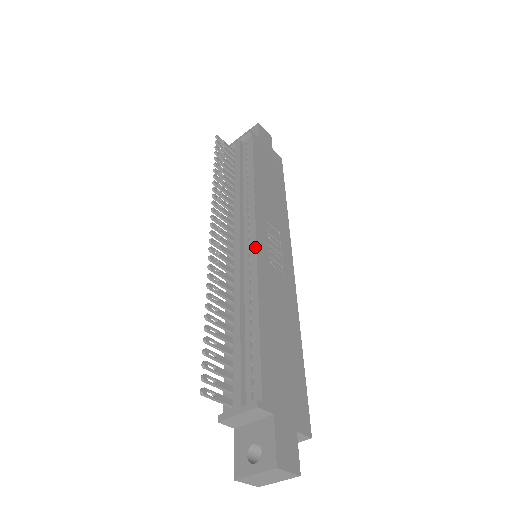
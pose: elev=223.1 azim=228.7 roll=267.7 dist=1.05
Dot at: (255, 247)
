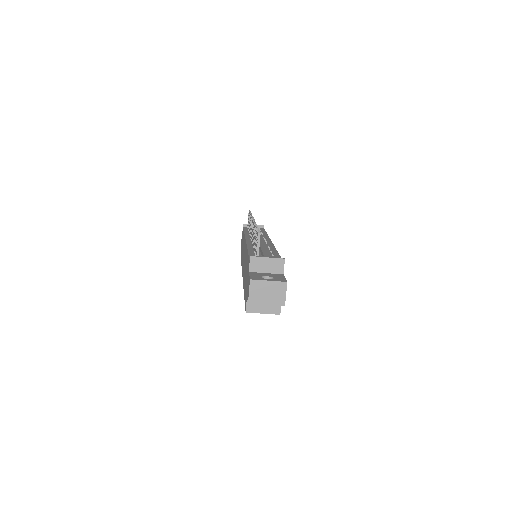
Dot at: occluded
